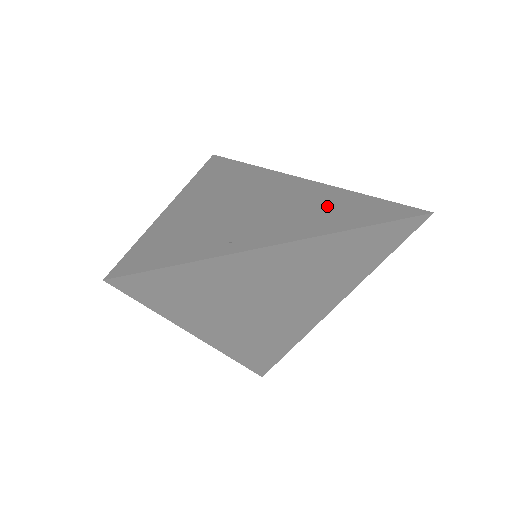
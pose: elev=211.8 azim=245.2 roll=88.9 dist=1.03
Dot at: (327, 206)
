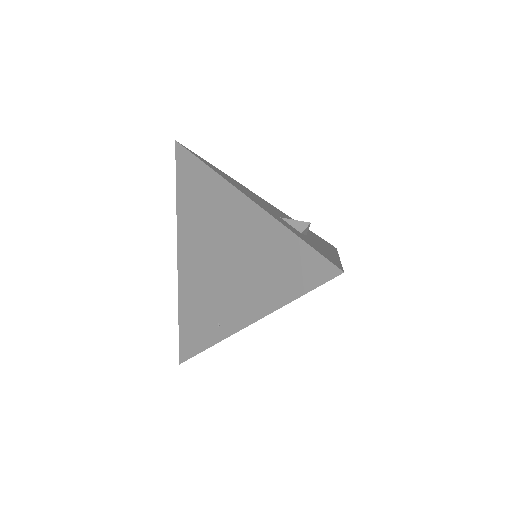
Dot at: (265, 262)
